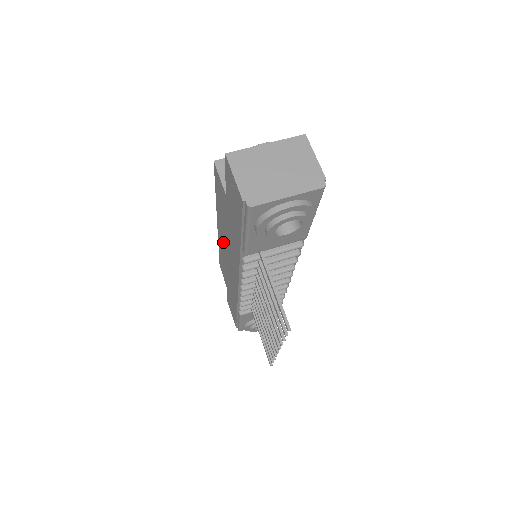
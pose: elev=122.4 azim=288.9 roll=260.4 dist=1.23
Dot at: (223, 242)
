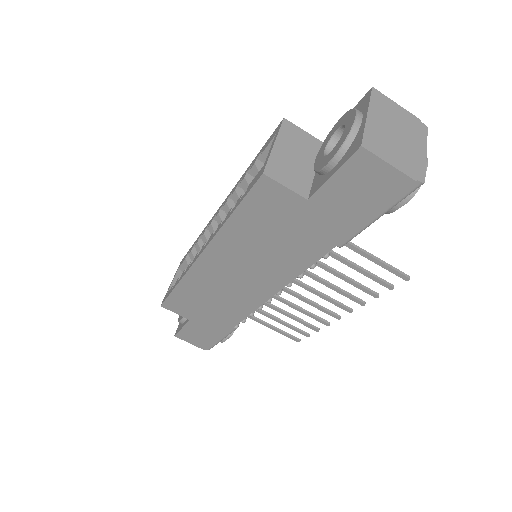
Dot at: (223, 267)
